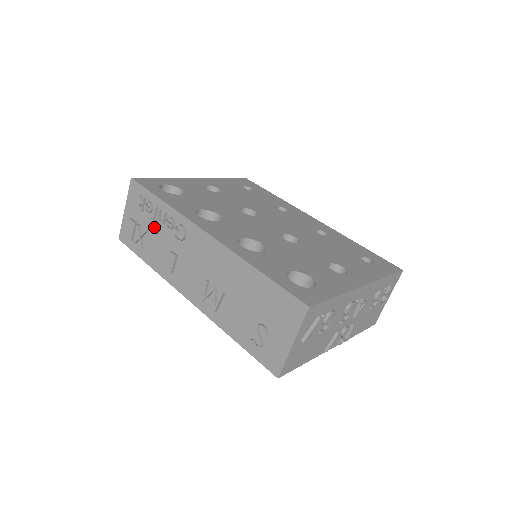
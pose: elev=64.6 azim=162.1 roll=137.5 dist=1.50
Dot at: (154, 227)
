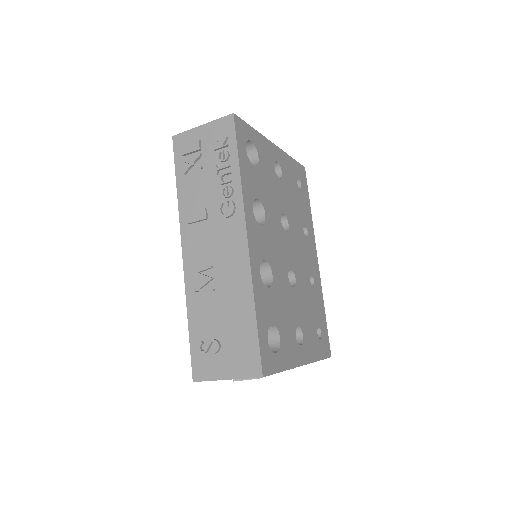
Dot at: (212, 174)
